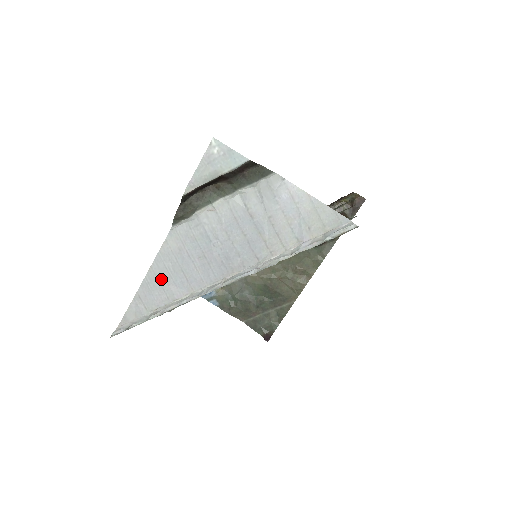
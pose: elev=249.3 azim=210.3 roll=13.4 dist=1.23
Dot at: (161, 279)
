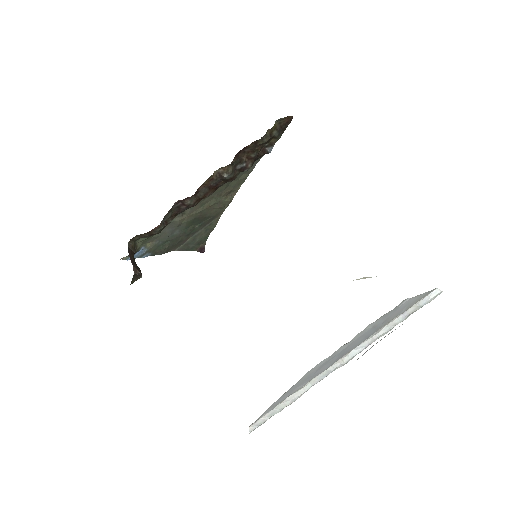
Dot at: (291, 390)
